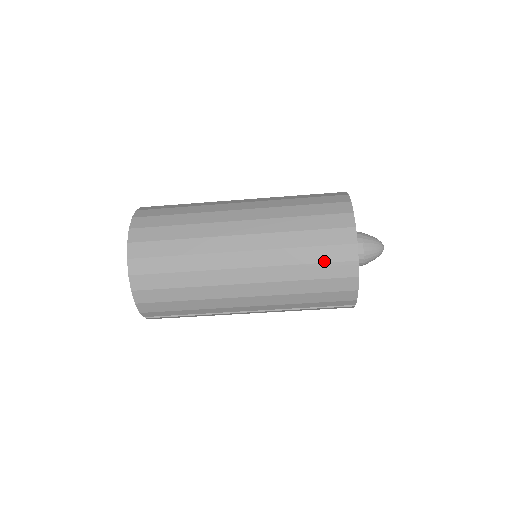
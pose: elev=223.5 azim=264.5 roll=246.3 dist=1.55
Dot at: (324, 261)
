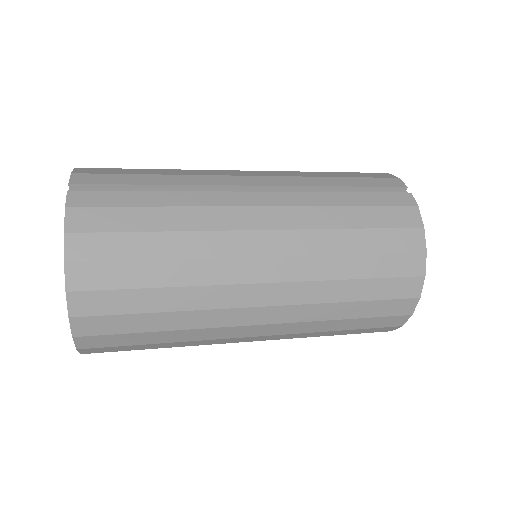
Dot at: occluded
